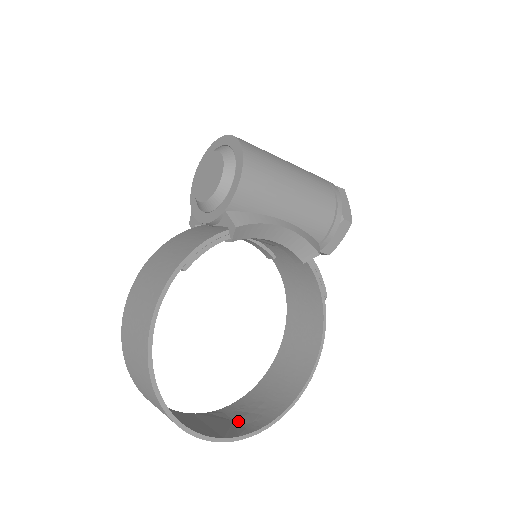
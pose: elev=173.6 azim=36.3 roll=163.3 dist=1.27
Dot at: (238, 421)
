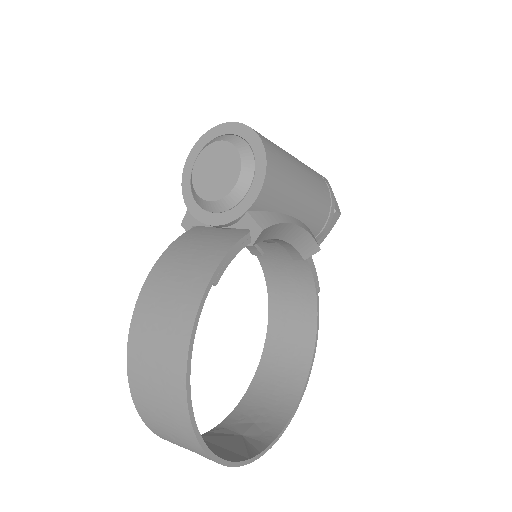
Dot at: (247, 435)
